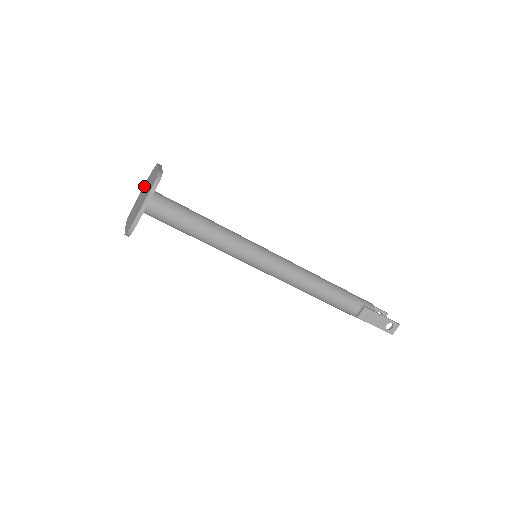
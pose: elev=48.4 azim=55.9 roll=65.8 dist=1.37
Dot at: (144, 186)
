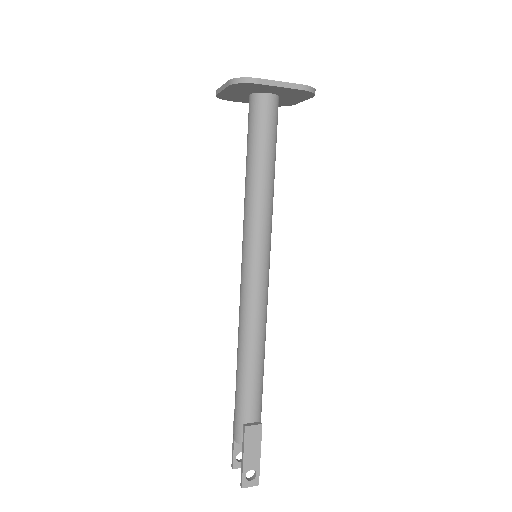
Dot at: occluded
